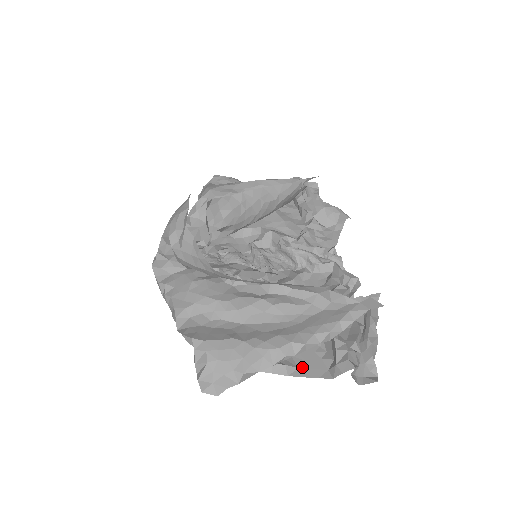
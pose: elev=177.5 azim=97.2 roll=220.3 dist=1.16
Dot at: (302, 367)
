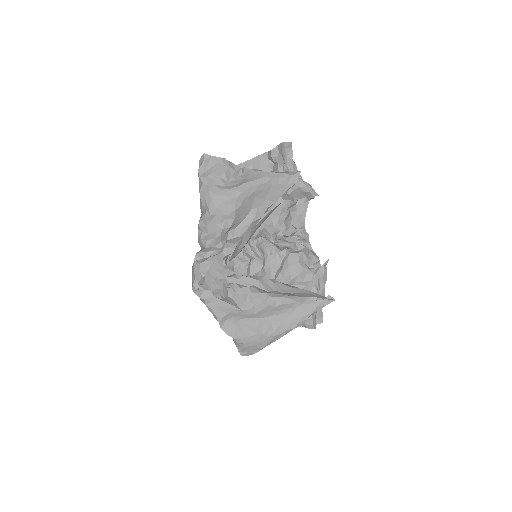
Dot at: occluded
